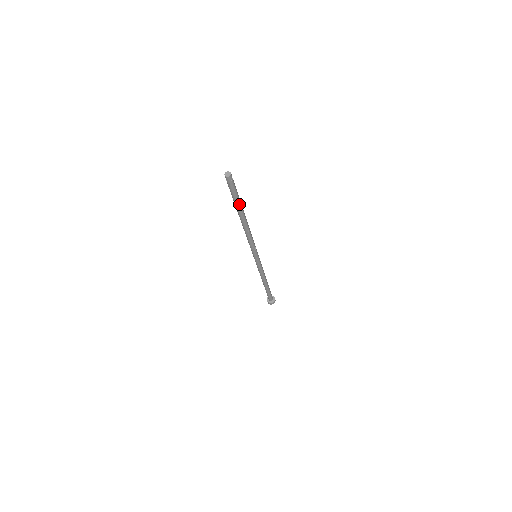
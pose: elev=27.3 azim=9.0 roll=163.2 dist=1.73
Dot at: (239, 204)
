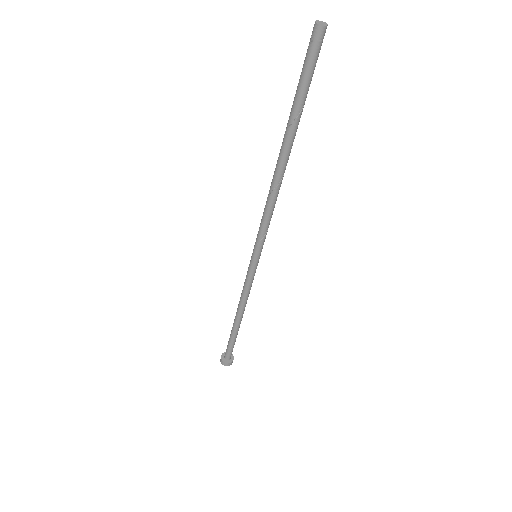
Dot at: (296, 113)
